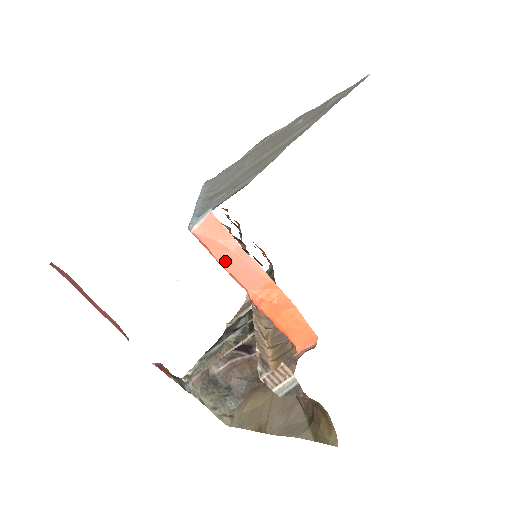
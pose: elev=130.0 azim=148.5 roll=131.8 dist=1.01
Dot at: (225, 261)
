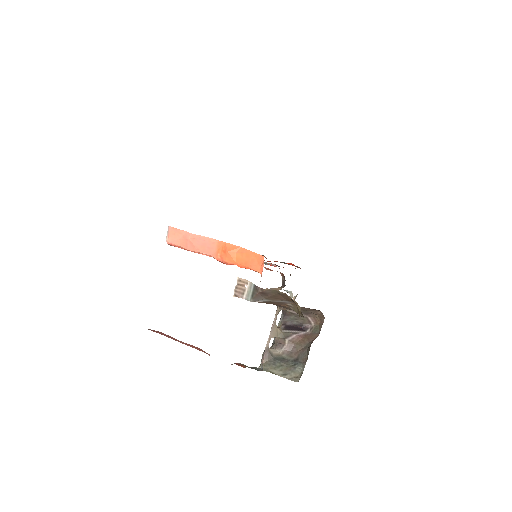
Dot at: (190, 247)
